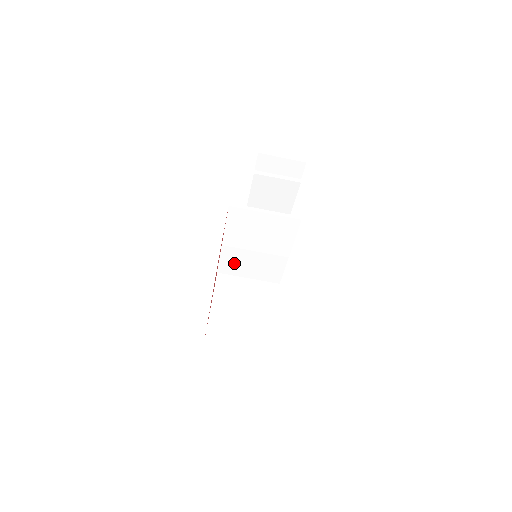
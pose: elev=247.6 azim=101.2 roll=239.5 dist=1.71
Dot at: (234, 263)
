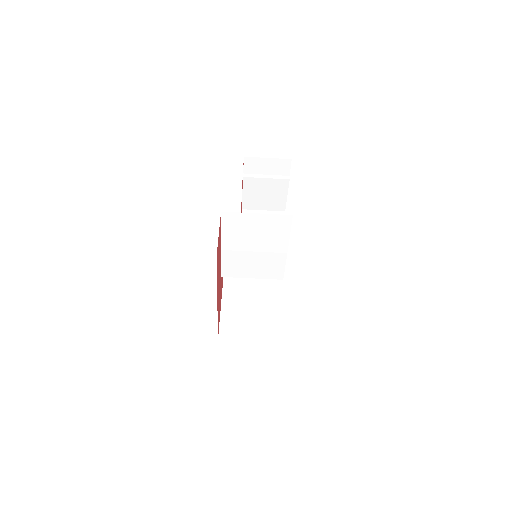
Dot at: (236, 266)
